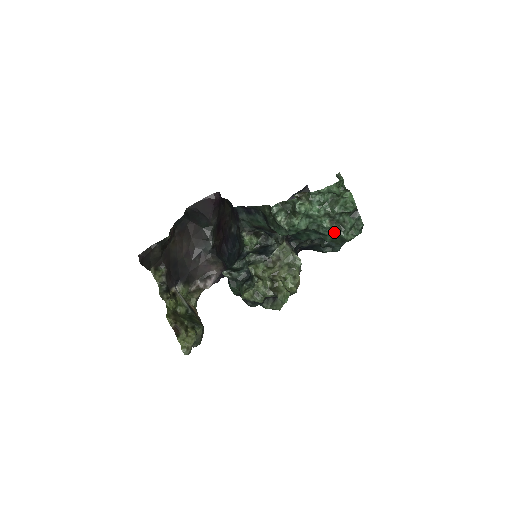
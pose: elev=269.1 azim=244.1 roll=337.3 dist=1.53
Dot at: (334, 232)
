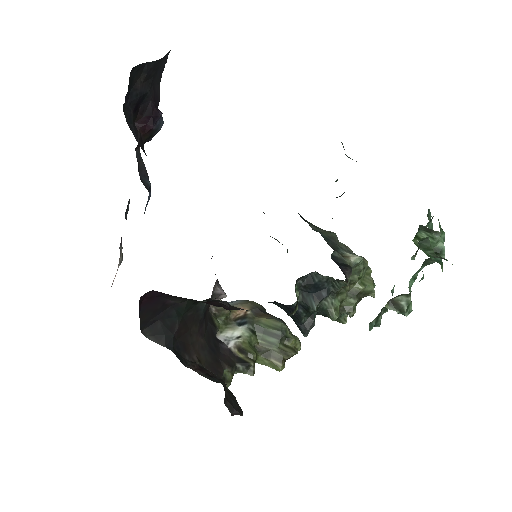
Dot at: occluded
